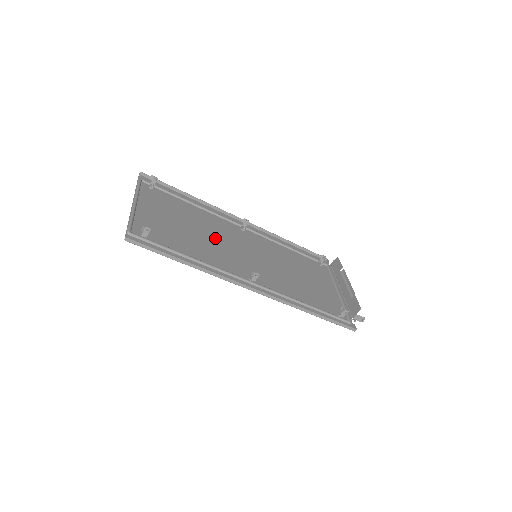
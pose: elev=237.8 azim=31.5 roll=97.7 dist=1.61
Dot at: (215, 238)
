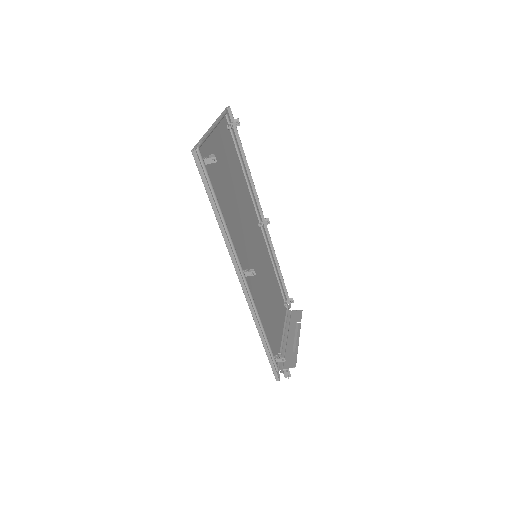
Dot at: (242, 214)
